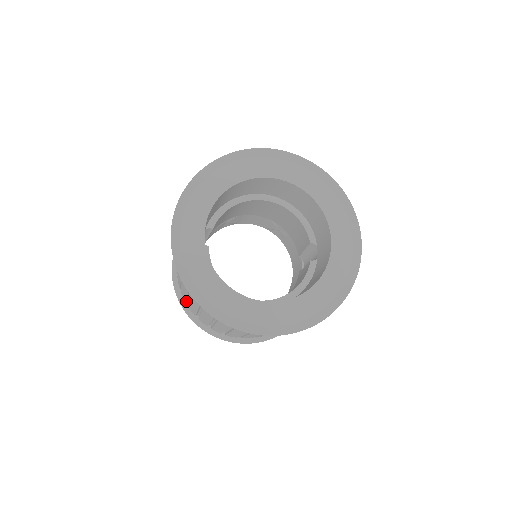
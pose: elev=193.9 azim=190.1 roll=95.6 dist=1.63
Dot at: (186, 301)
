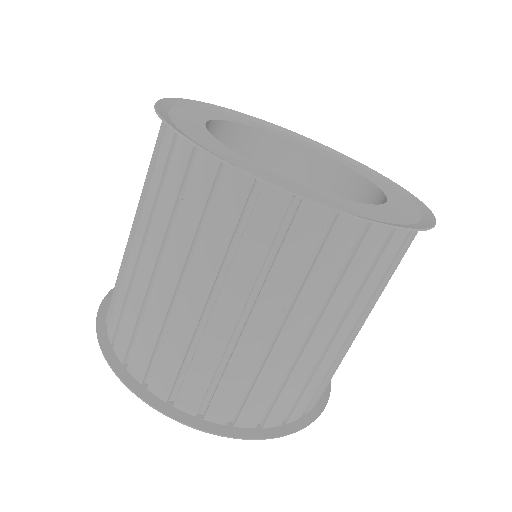
Dot at: (128, 344)
